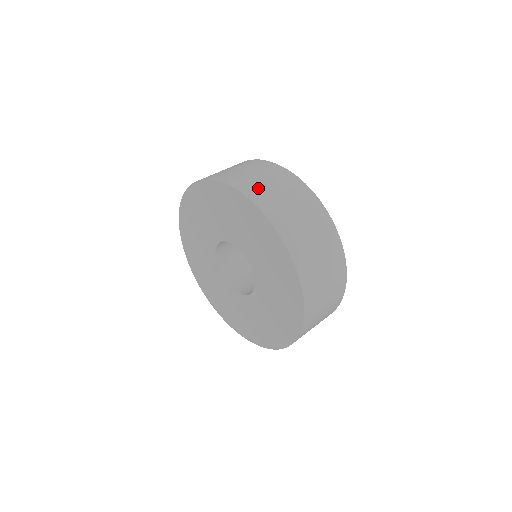
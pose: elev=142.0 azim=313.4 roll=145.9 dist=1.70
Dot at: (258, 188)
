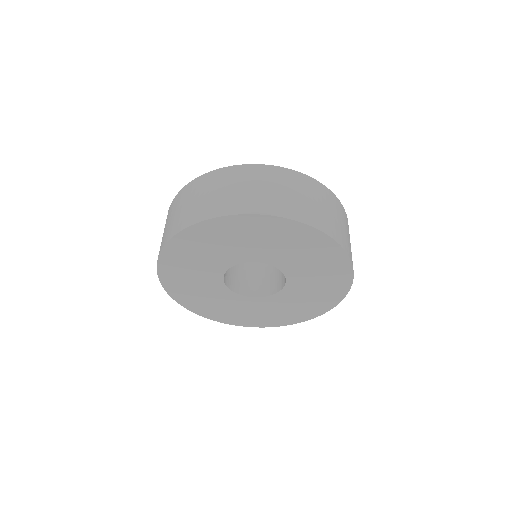
Dot at: (302, 208)
